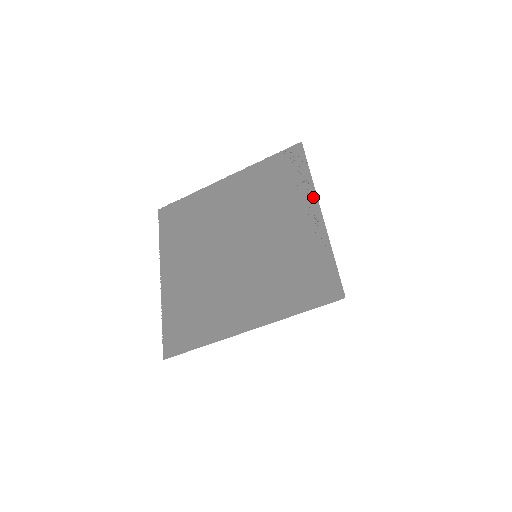
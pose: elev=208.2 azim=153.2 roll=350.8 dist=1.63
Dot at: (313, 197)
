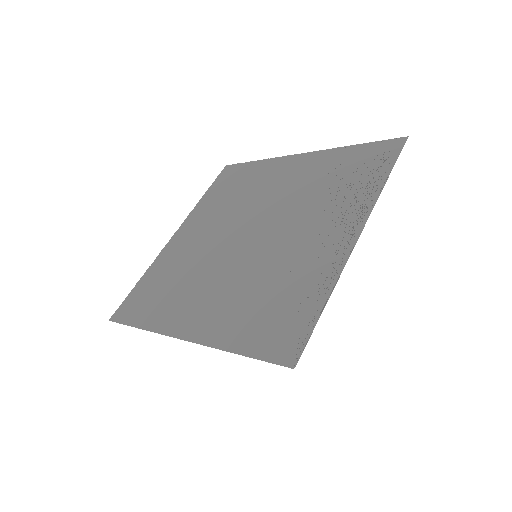
Dot at: (366, 212)
